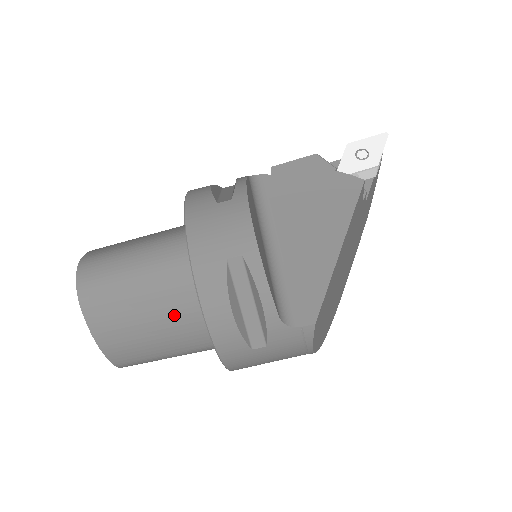
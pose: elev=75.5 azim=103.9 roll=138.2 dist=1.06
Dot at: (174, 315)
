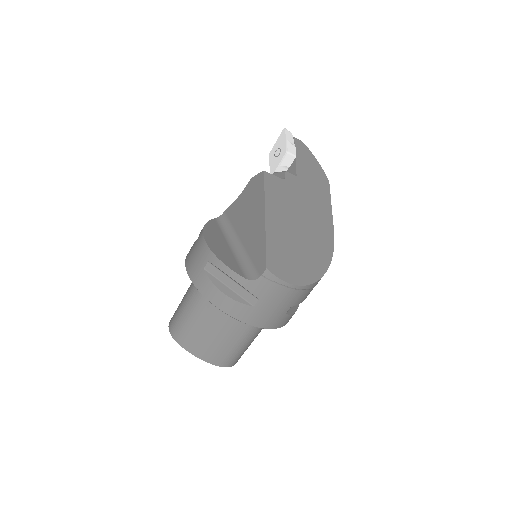
Dot at: (215, 316)
